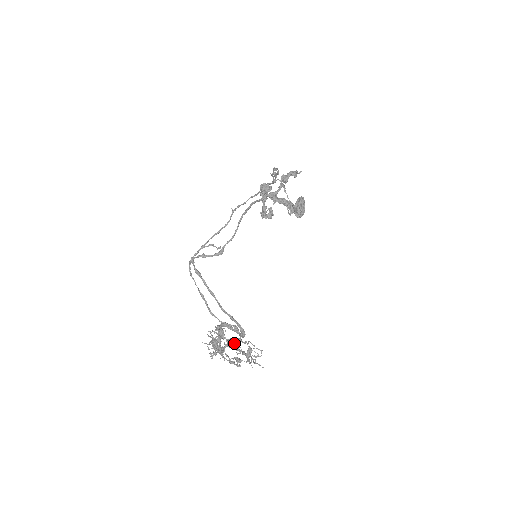
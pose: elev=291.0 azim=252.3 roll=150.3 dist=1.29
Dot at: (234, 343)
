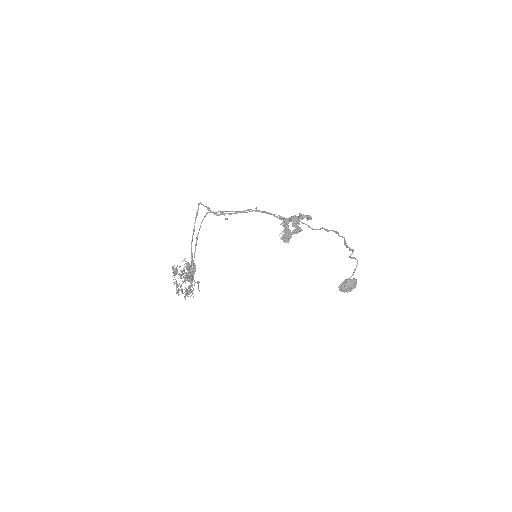
Dot at: (181, 271)
